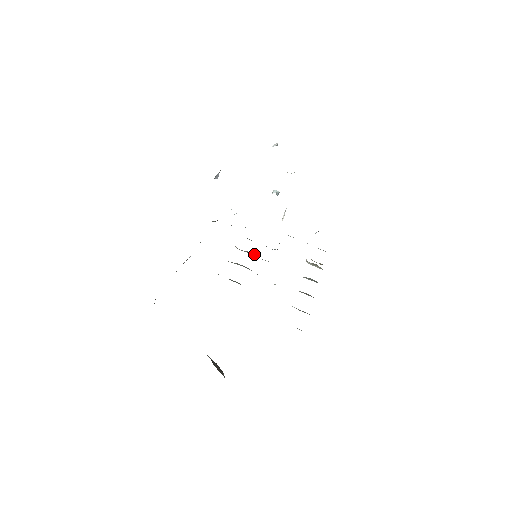
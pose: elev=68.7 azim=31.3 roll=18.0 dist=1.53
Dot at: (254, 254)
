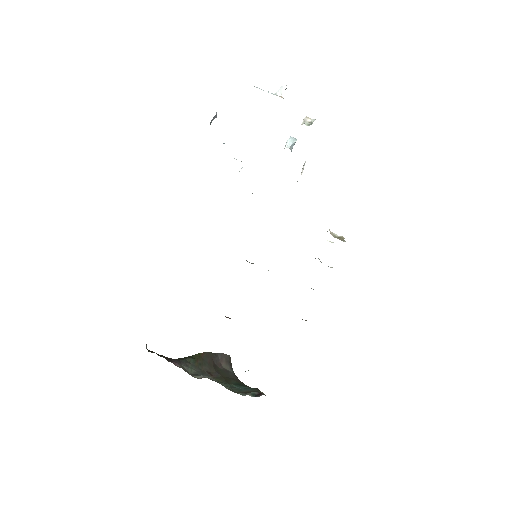
Dot at: occluded
